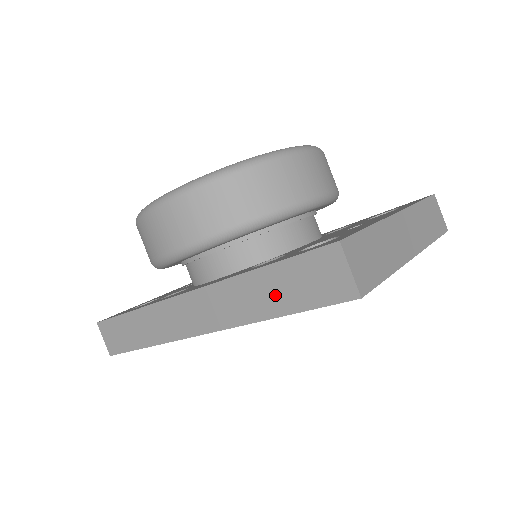
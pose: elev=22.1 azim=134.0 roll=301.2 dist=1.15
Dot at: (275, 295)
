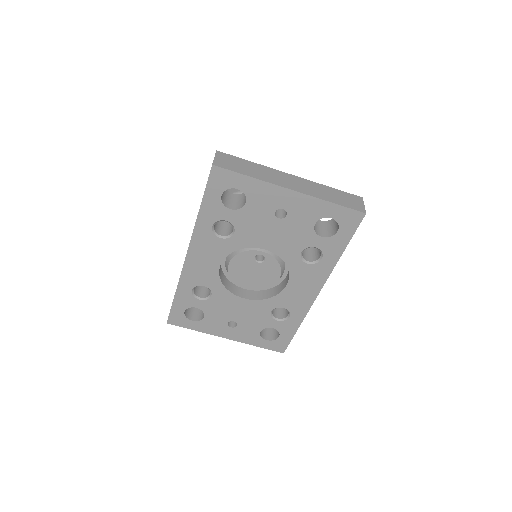
Dot at: occluded
